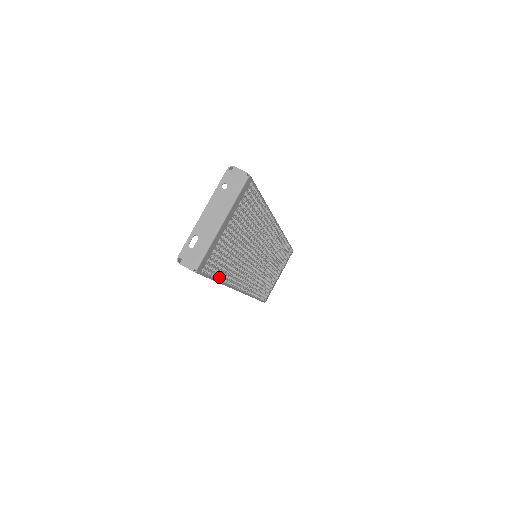
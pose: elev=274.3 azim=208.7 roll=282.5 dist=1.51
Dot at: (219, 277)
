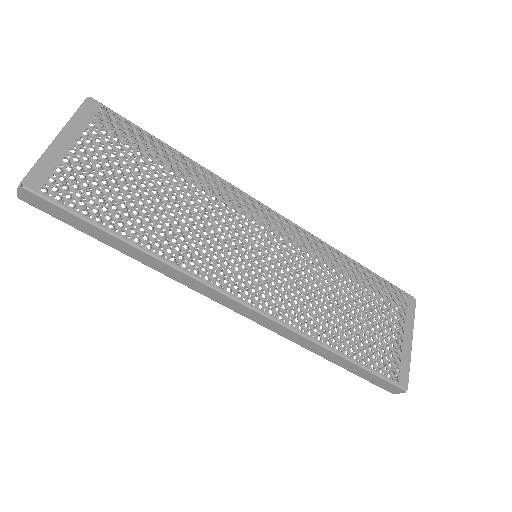
Dot at: (113, 227)
